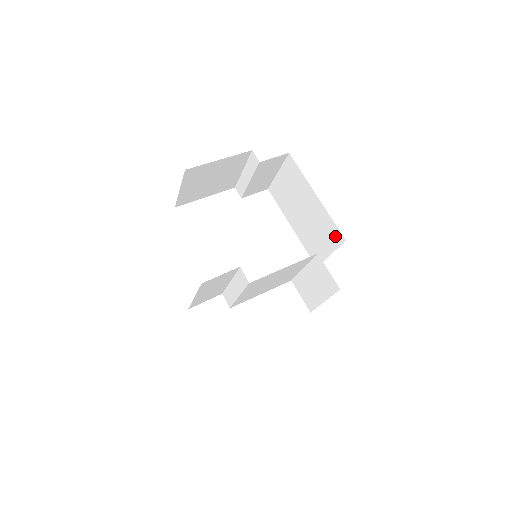
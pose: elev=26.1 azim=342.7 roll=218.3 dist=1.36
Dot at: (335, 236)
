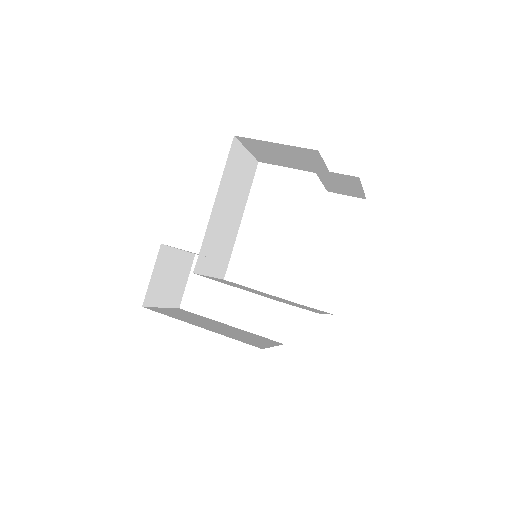
Dot at: occluded
